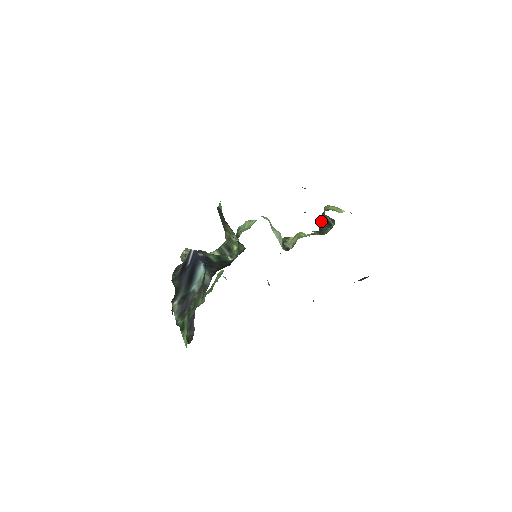
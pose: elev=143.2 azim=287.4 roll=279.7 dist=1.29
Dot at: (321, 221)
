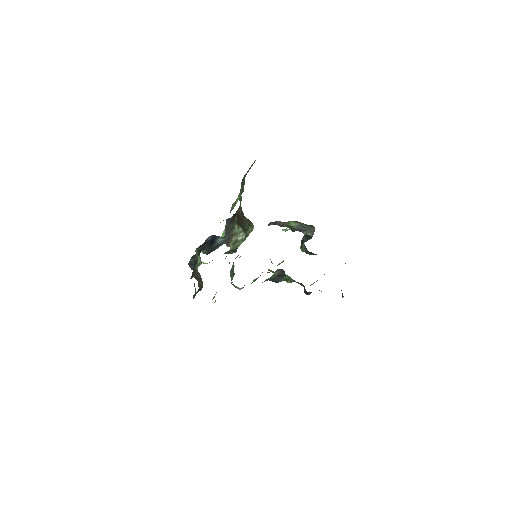
Dot at: (302, 240)
